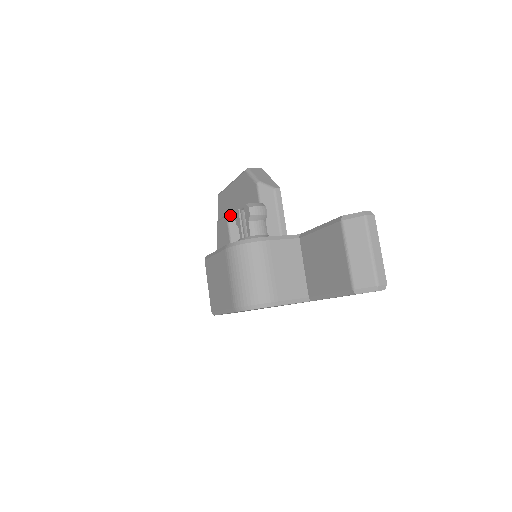
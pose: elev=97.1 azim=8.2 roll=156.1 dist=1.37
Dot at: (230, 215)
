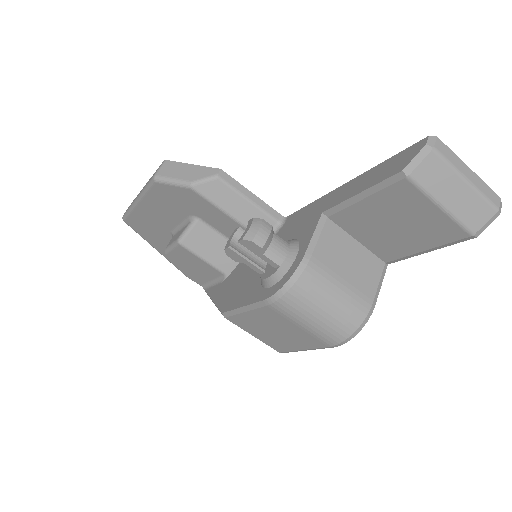
Dot at: (183, 240)
